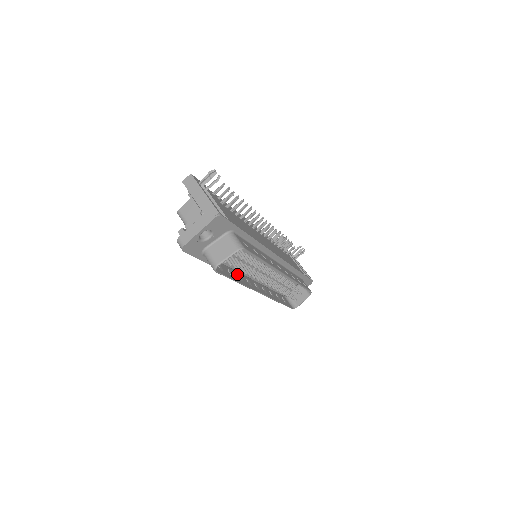
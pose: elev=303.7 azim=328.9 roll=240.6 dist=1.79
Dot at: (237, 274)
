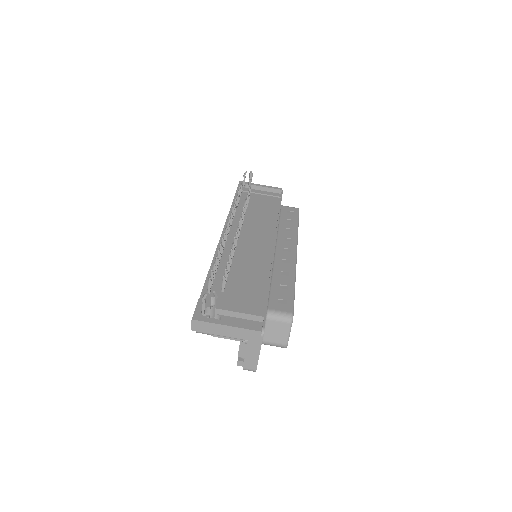
Dot at: occluded
